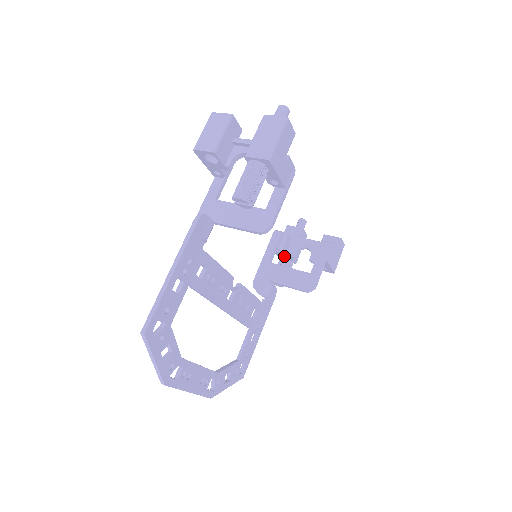
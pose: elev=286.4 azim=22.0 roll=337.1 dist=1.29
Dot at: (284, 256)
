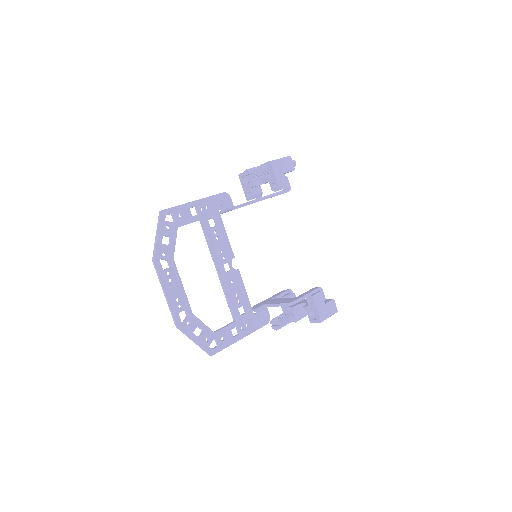
Dot at: (288, 311)
